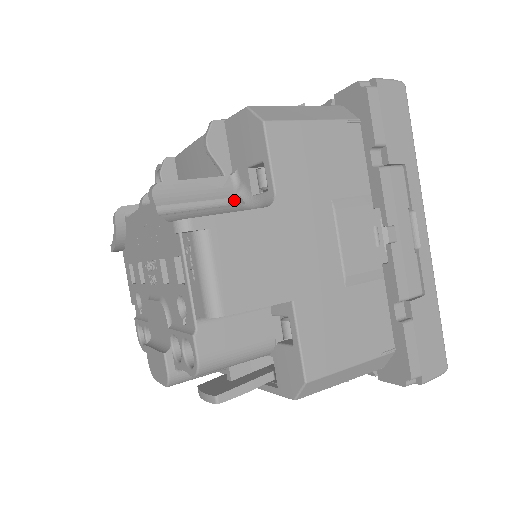
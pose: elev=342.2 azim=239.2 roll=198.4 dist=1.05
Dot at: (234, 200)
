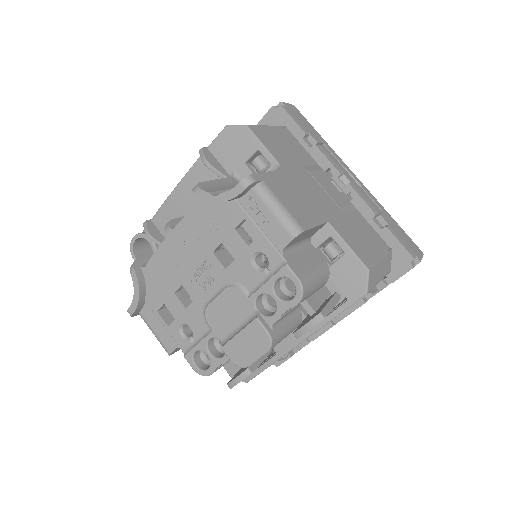
Dot at: occluded
